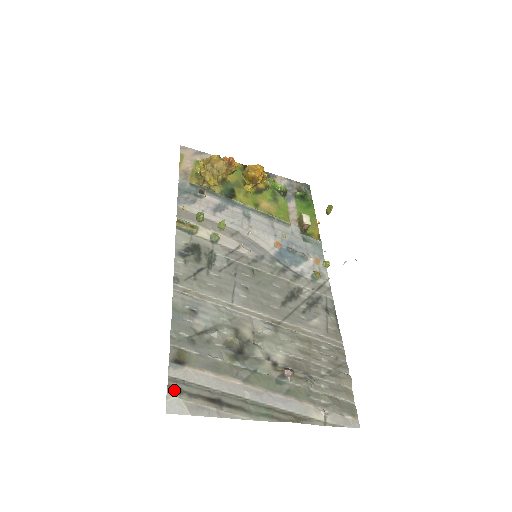
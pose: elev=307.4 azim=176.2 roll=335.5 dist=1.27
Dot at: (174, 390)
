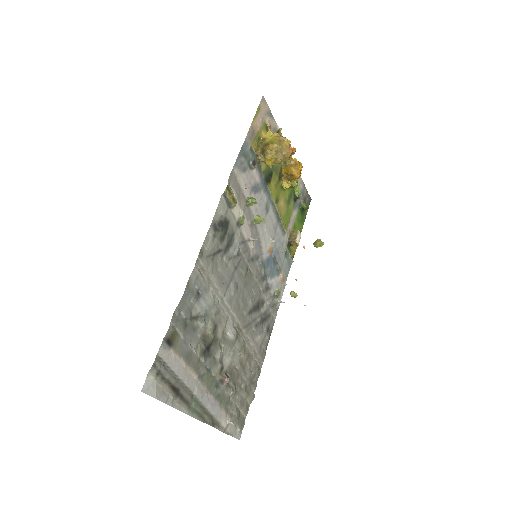
Dot at: (155, 370)
